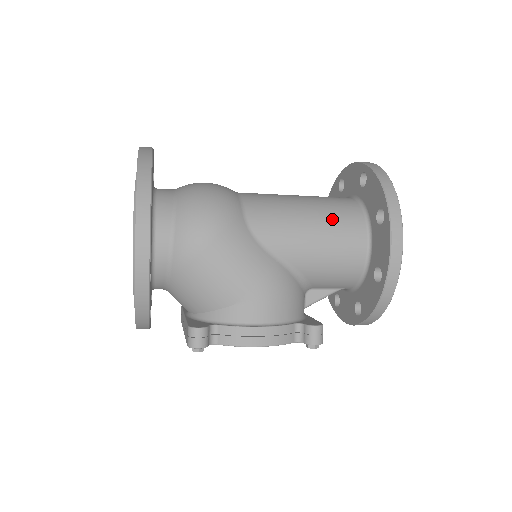
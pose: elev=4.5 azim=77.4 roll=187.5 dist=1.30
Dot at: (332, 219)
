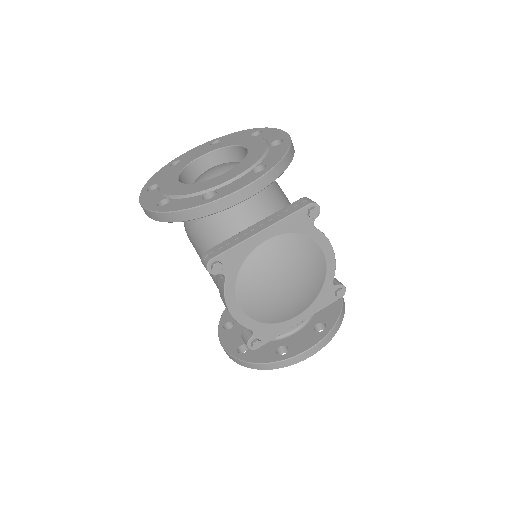
Dot at: occluded
